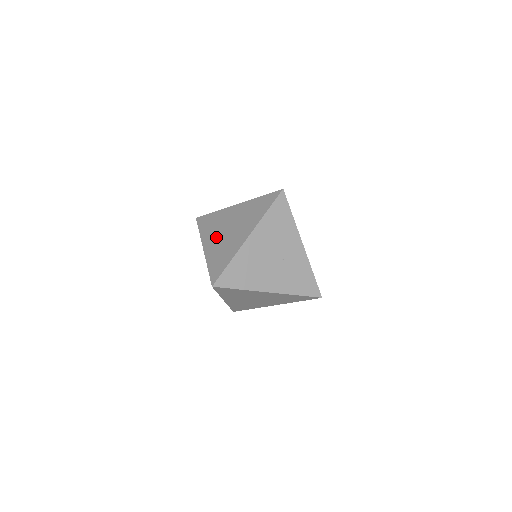
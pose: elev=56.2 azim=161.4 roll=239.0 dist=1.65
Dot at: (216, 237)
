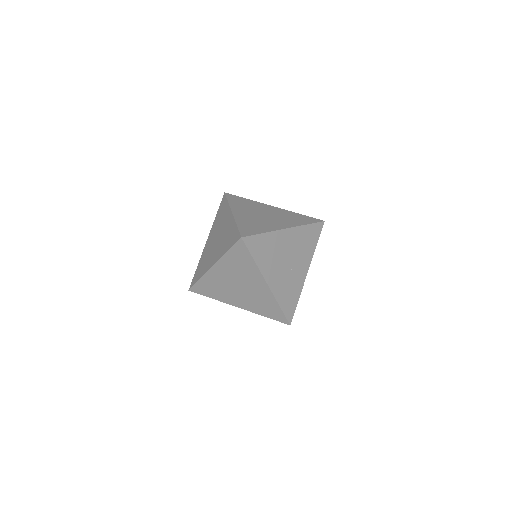
Dot at: (249, 212)
